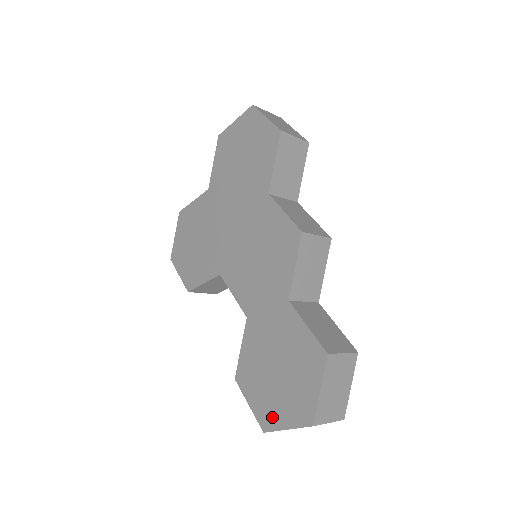
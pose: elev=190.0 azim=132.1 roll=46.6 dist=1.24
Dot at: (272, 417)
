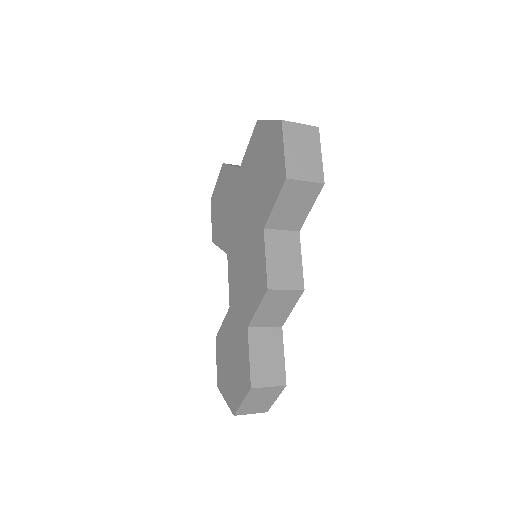
Dot at: (222, 385)
